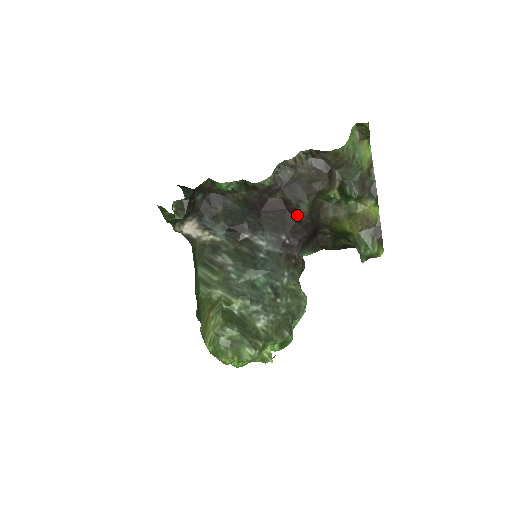
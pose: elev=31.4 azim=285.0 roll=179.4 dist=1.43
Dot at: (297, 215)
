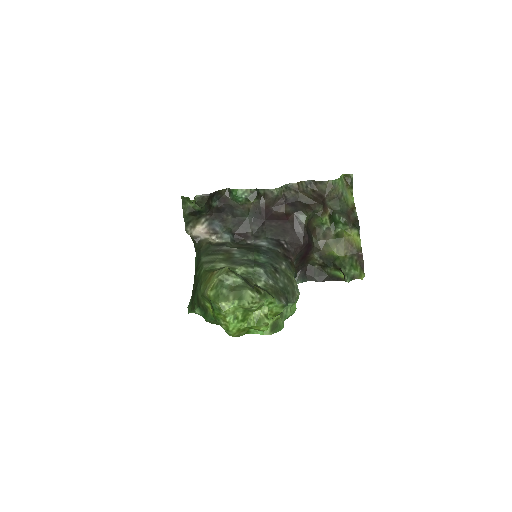
Dot at: (296, 225)
